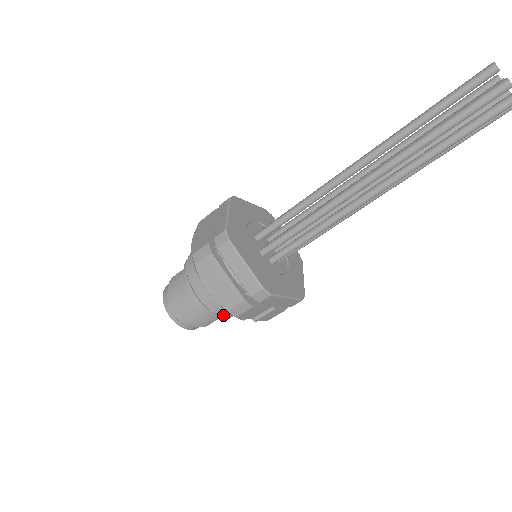
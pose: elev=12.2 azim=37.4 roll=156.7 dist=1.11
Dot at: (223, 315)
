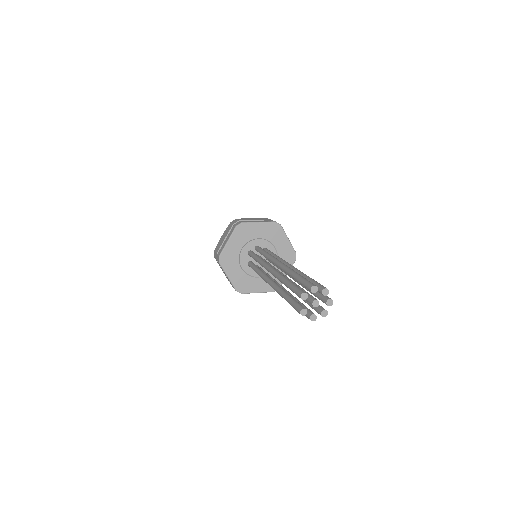
Dot at: occluded
